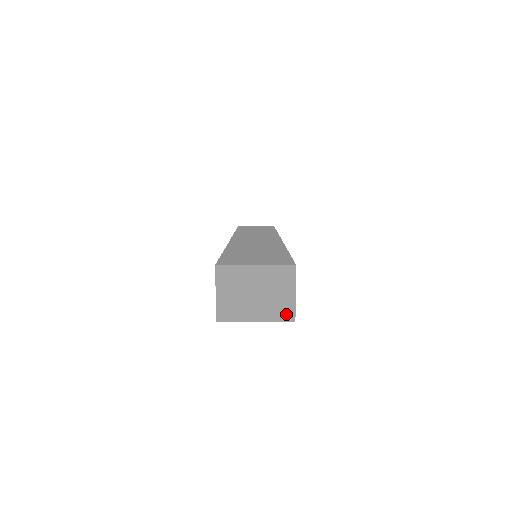
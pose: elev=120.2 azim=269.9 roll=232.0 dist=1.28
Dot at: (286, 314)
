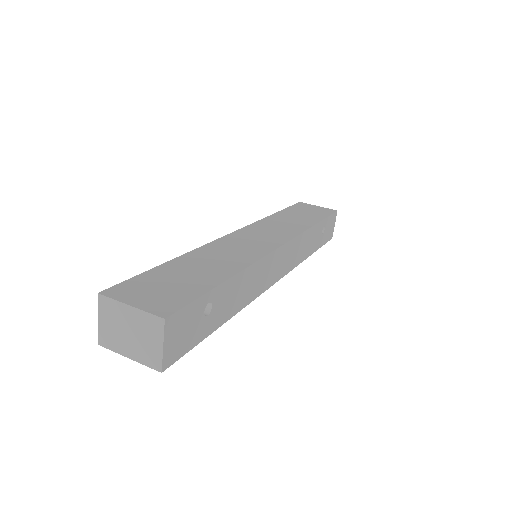
Dot at: (154, 362)
